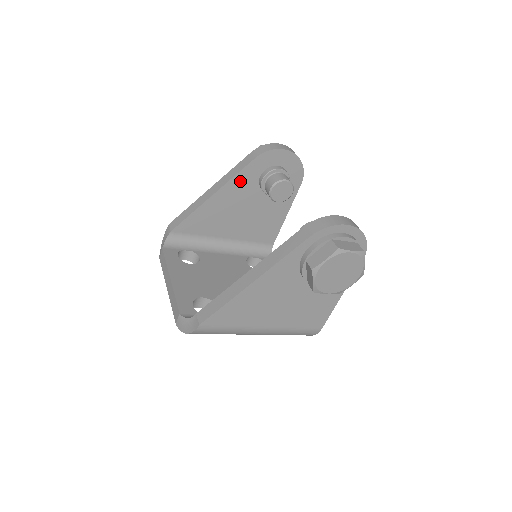
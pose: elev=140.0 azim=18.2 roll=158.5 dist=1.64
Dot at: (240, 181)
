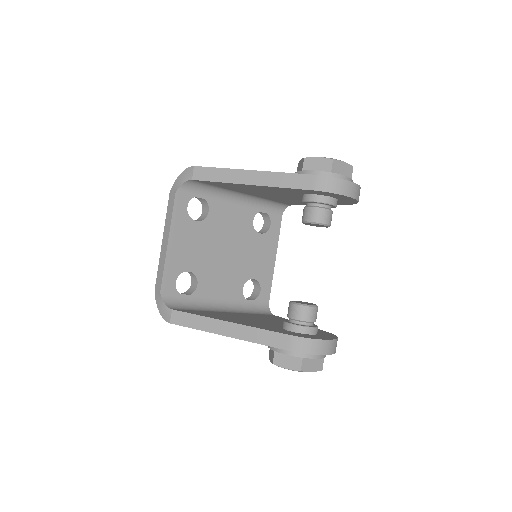
Dot at: (284, 189)
